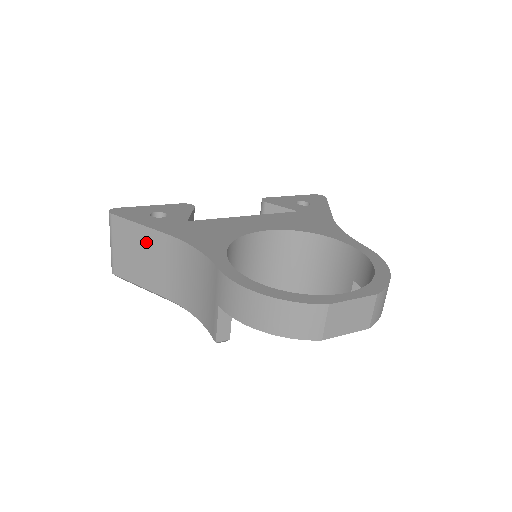
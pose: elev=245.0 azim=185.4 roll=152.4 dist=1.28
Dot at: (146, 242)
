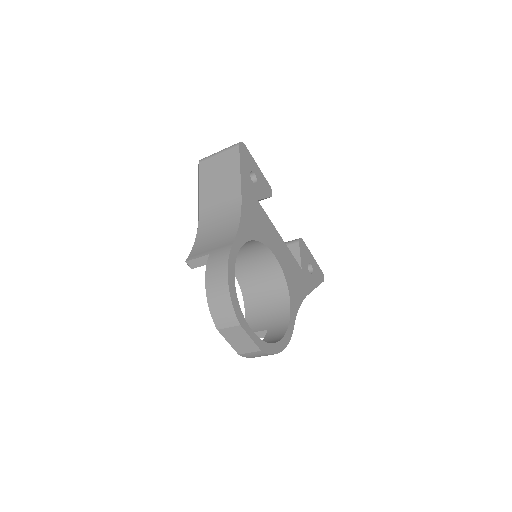
Dot at: (230, 180)
